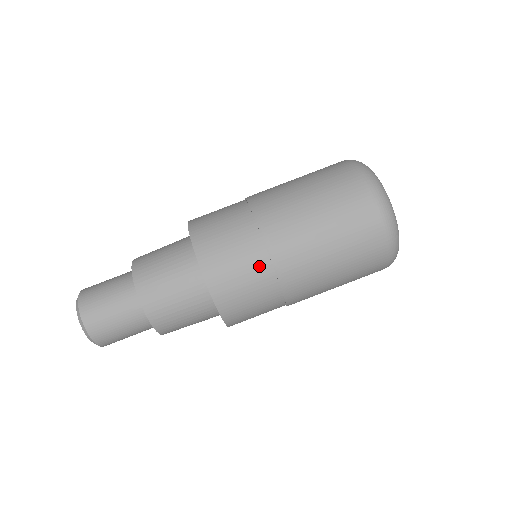
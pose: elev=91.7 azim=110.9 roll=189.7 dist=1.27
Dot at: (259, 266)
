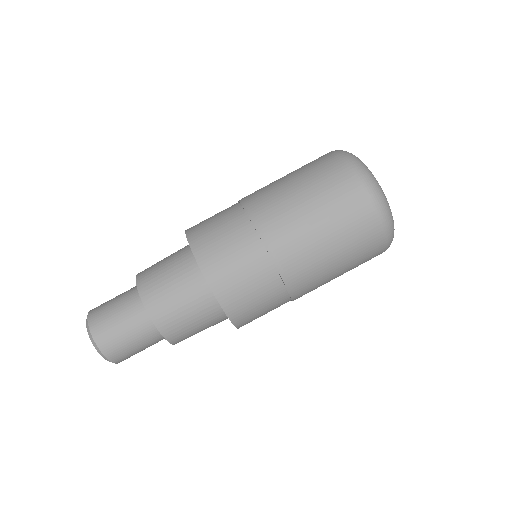
Dot at: (260, 264)
